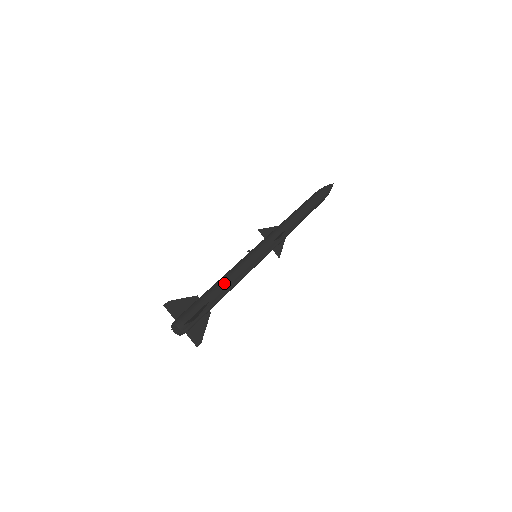
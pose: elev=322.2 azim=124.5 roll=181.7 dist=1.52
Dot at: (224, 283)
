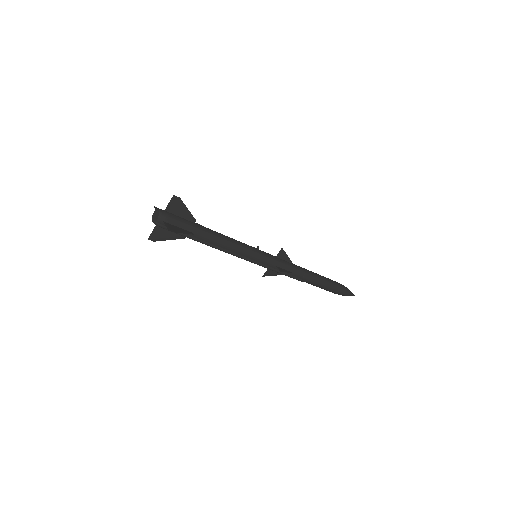
Dot at: (218, 240)
